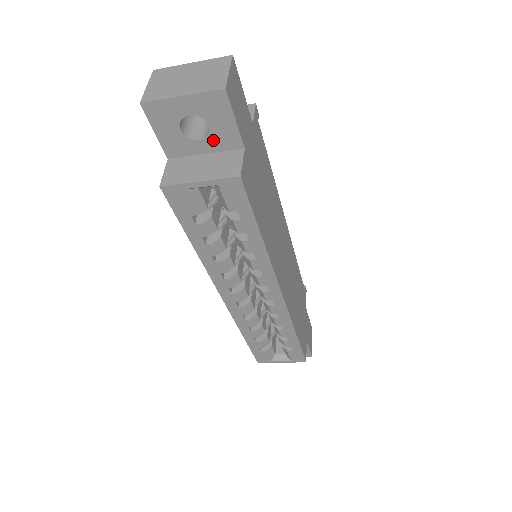
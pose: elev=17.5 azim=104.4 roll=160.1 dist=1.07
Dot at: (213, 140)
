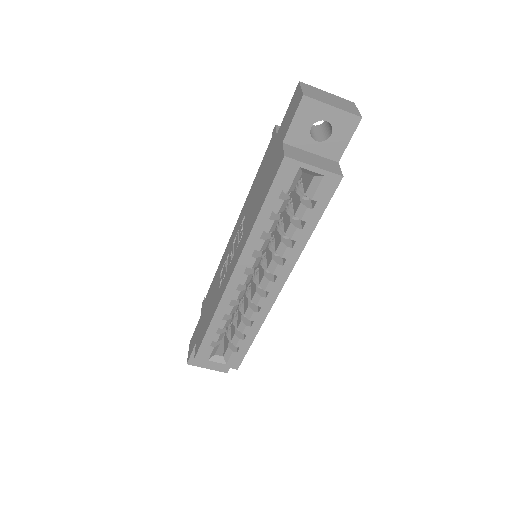
Dot at: (325, 146)
